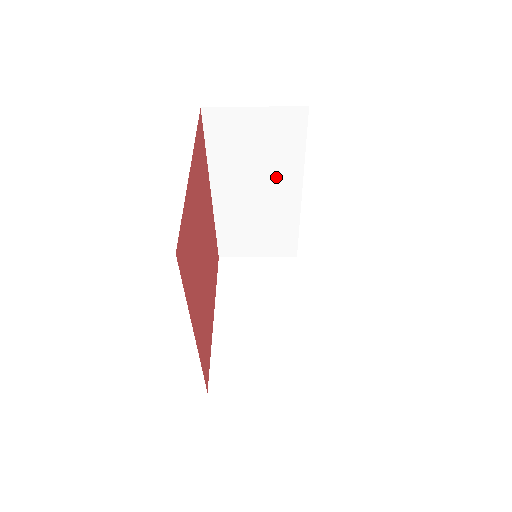
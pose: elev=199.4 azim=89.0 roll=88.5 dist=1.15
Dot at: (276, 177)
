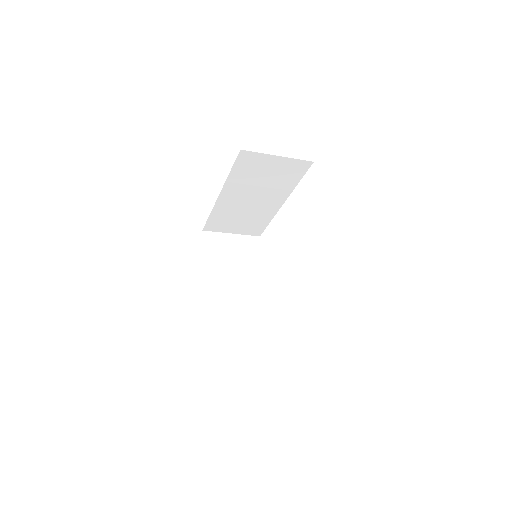
Dot at: (271, 193)
